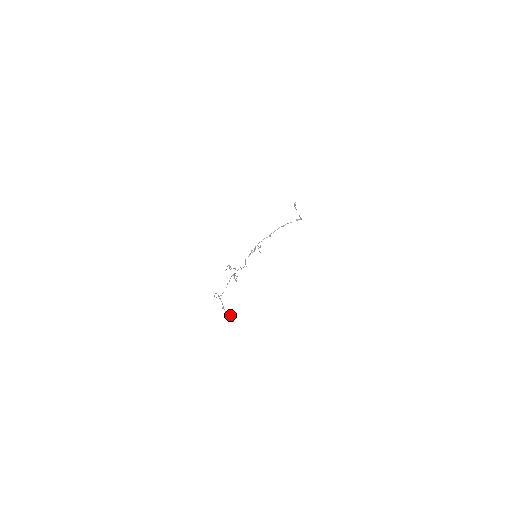
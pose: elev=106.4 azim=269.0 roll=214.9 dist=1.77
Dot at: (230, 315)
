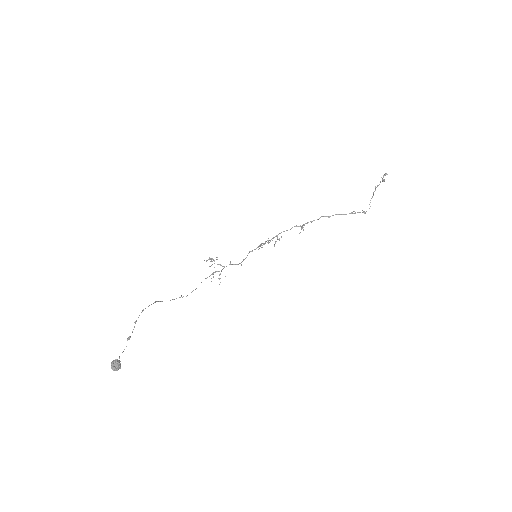
Dot at: (115, 361)
